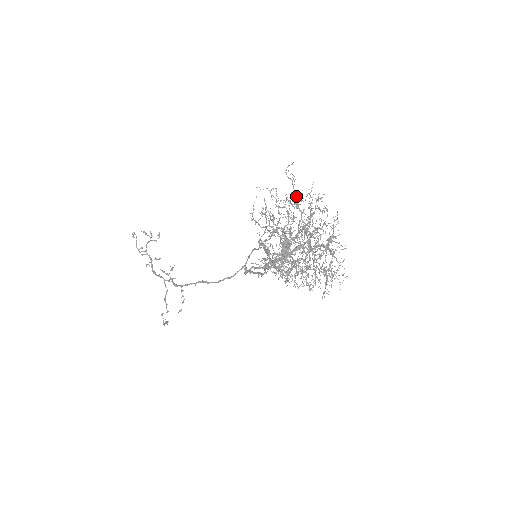
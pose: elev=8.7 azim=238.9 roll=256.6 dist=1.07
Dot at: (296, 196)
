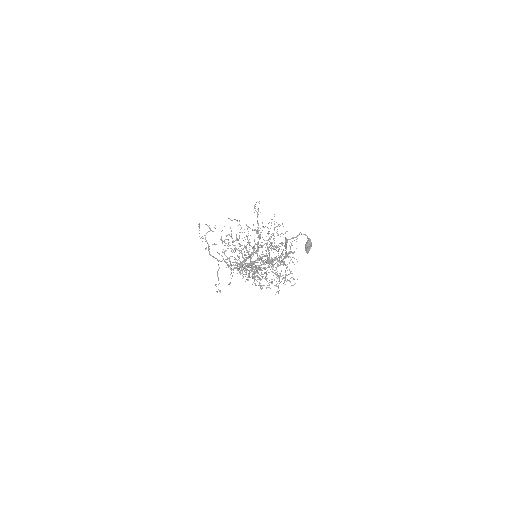
Dot at: (258, 224)
